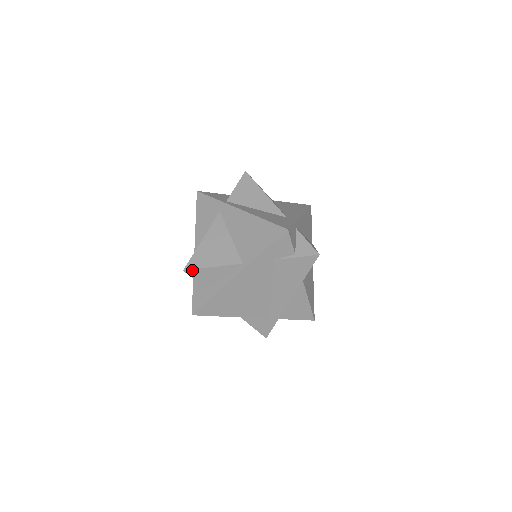
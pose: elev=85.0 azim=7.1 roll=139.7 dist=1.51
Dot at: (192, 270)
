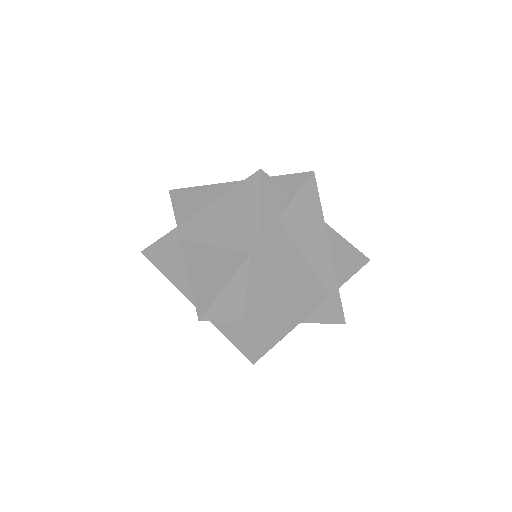
Dot at: (207, 311)
